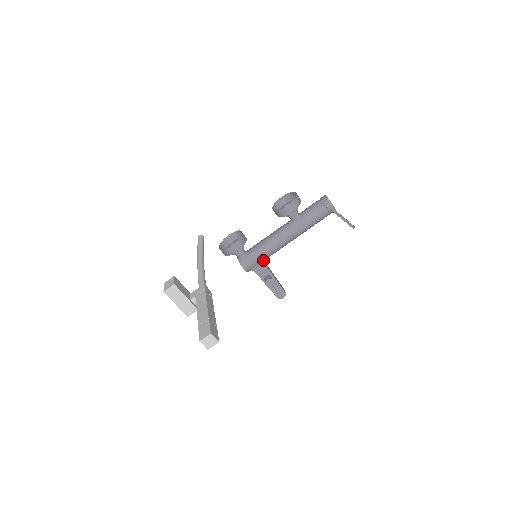
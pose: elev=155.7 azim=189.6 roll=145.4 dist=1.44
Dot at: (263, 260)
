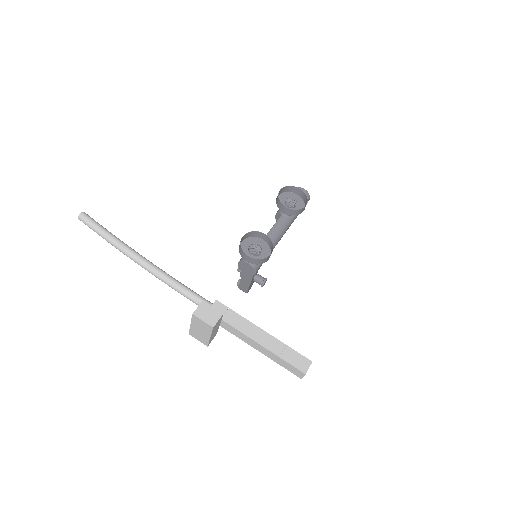
Dot at: occluded
